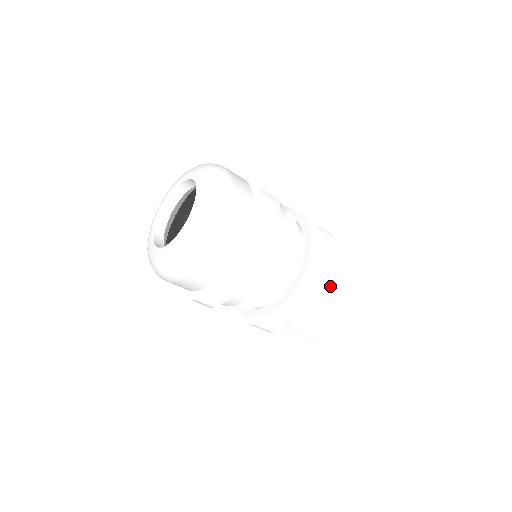
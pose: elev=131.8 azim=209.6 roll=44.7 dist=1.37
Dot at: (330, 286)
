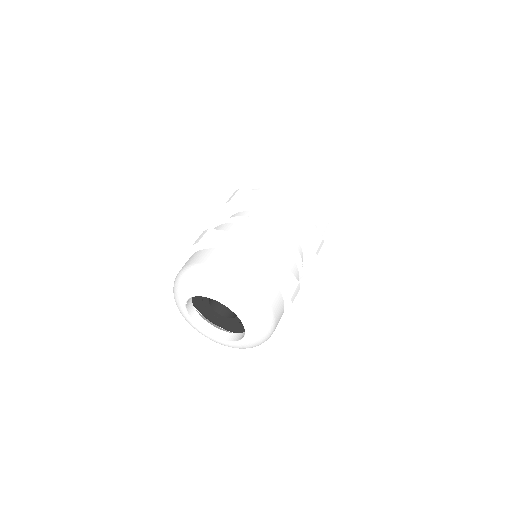
Dot at: (315, 221)
